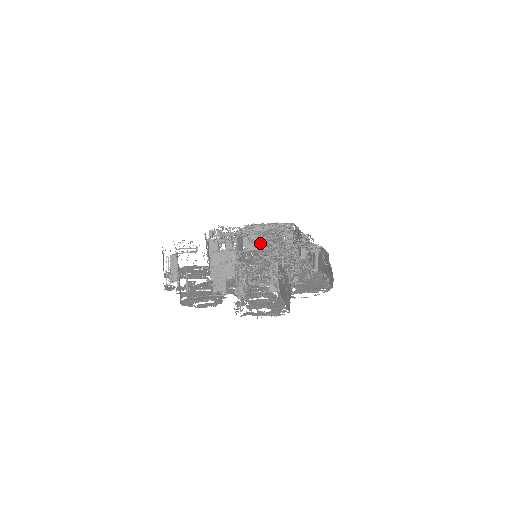
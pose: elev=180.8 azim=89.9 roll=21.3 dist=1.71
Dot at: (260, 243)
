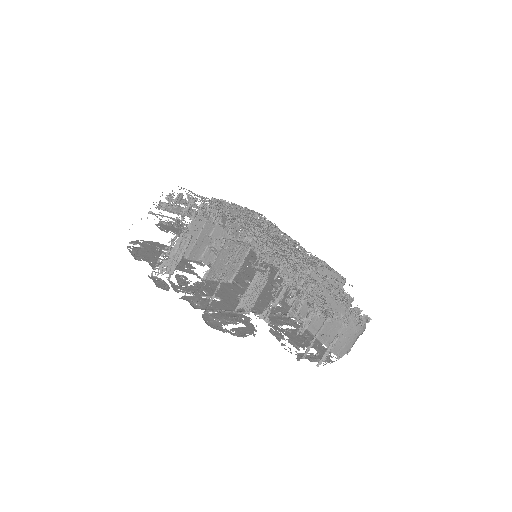
Dot at: occluded
